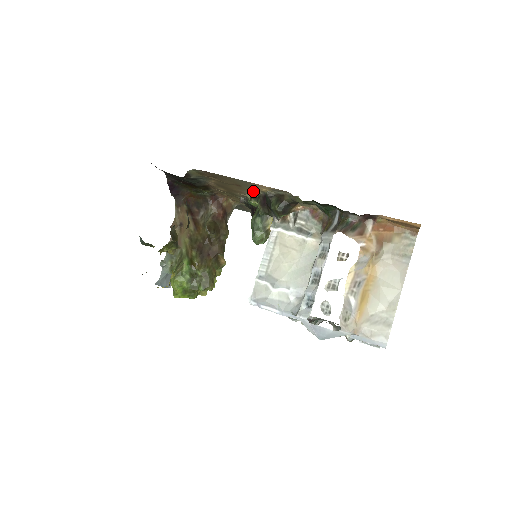
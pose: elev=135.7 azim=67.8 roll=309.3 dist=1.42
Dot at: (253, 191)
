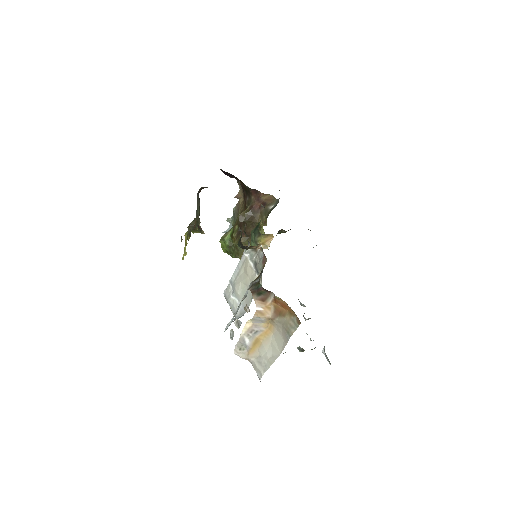
Dot at: occluded
